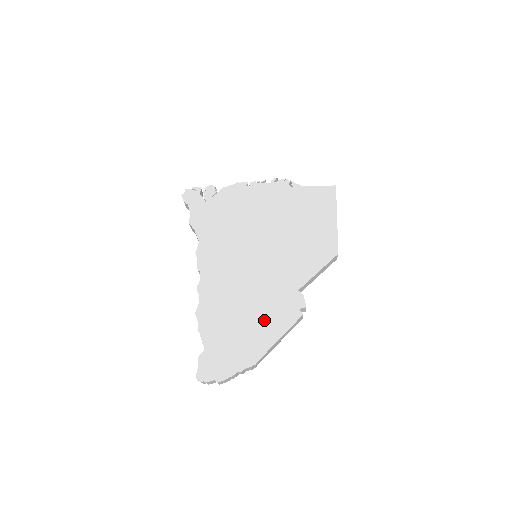
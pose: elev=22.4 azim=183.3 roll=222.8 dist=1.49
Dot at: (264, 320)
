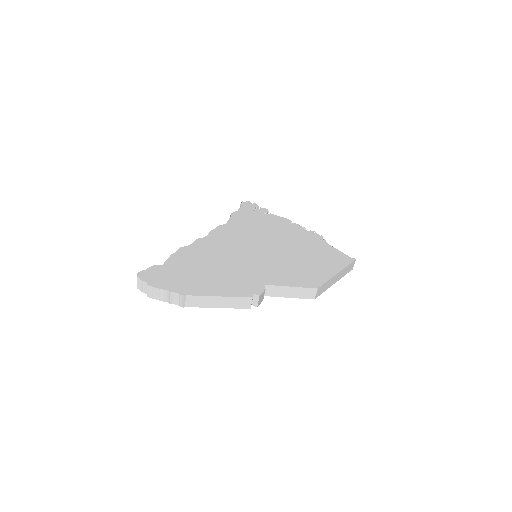
Dot at: (221, 281)
